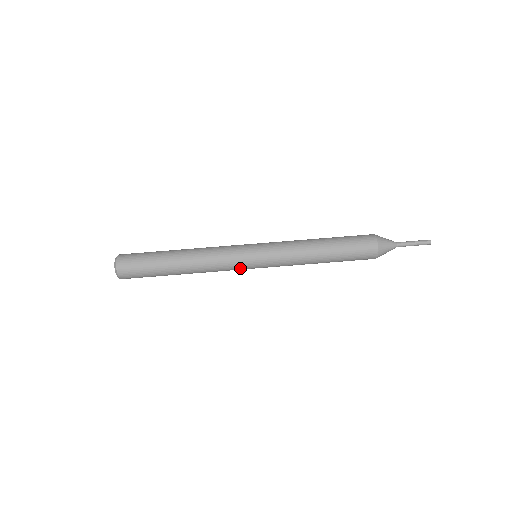
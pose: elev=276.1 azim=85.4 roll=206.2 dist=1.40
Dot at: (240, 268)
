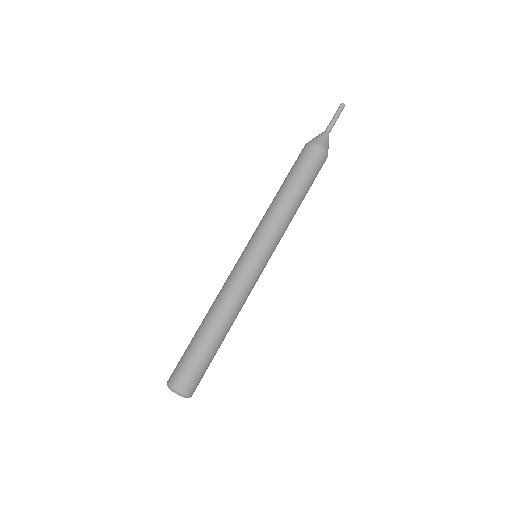
Dot at: (258, 278)
